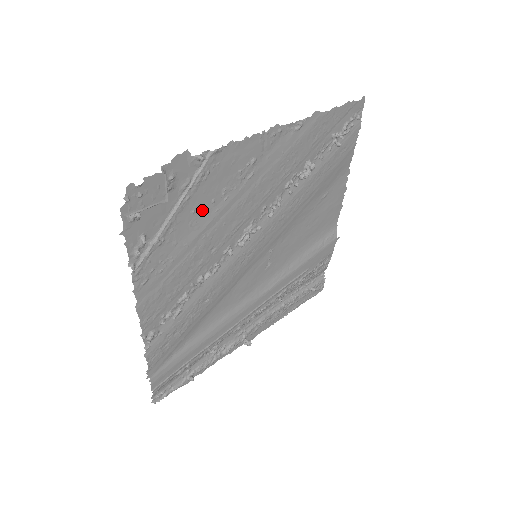
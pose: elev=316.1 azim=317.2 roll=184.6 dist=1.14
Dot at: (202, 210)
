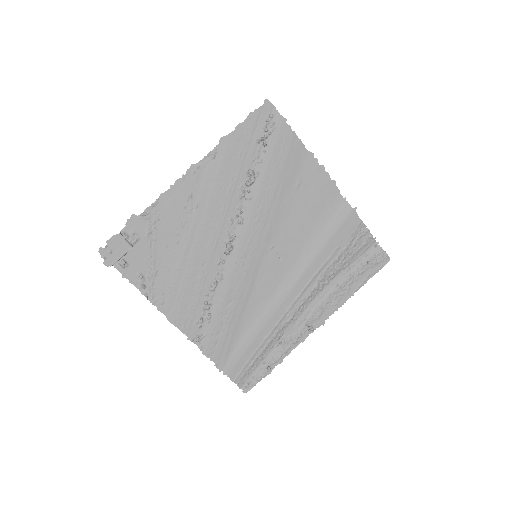
Dot at: (173, 243)
